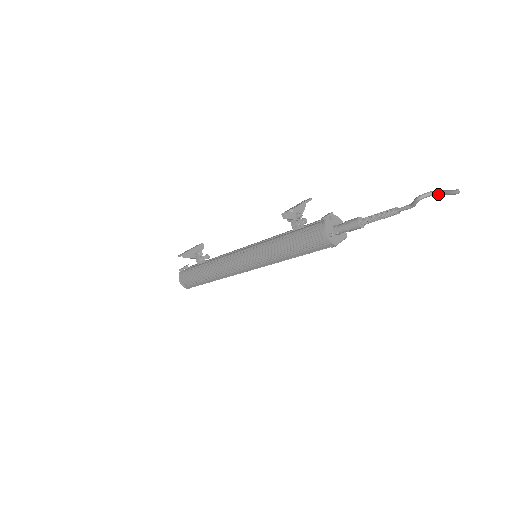
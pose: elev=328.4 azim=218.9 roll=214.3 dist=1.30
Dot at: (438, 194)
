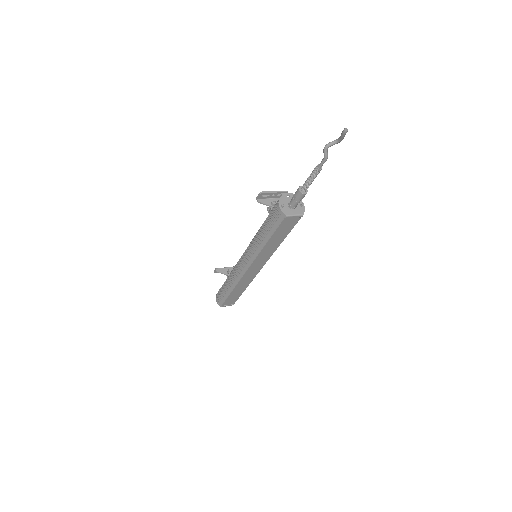
Dot at: (338, 140)
